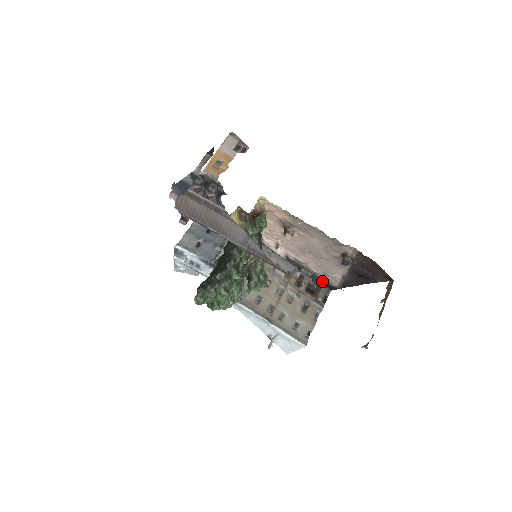
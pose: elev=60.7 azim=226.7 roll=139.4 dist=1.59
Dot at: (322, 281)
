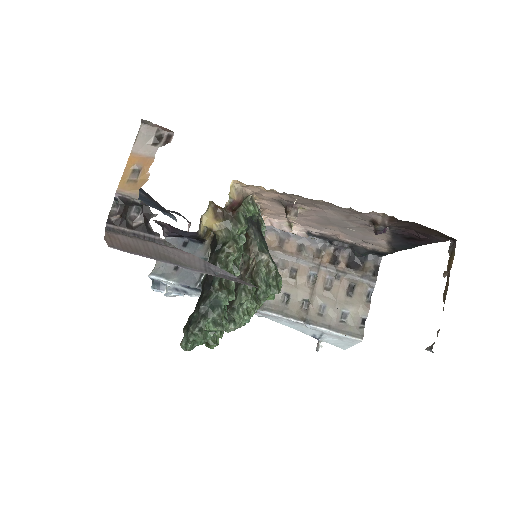
Dot at: (365, 250)
